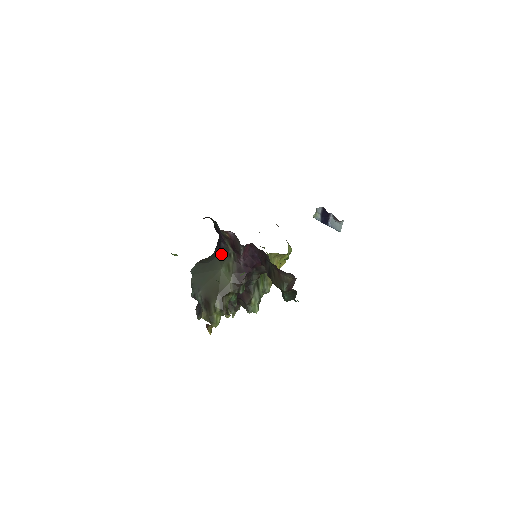
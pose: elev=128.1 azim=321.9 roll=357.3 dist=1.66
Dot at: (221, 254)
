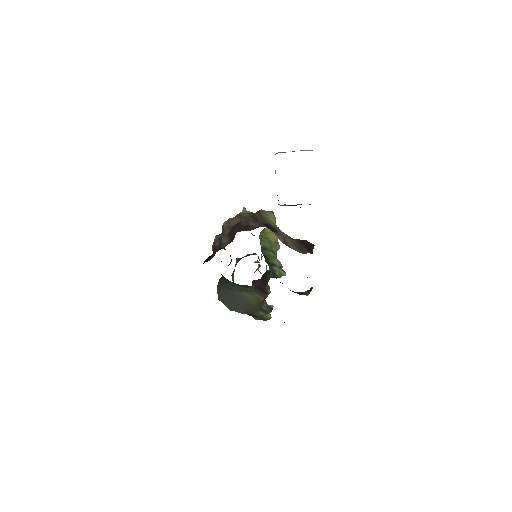
Dot at: (233, 285)
